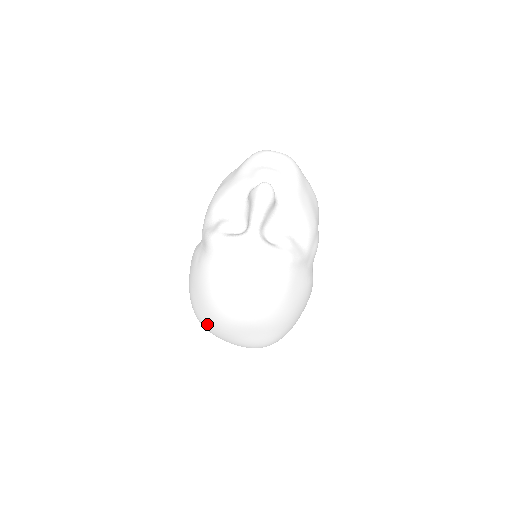
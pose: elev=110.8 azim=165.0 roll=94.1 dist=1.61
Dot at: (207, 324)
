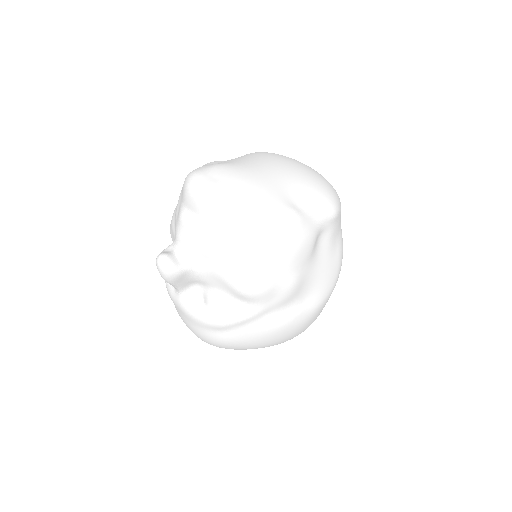
Dot at: occluded
